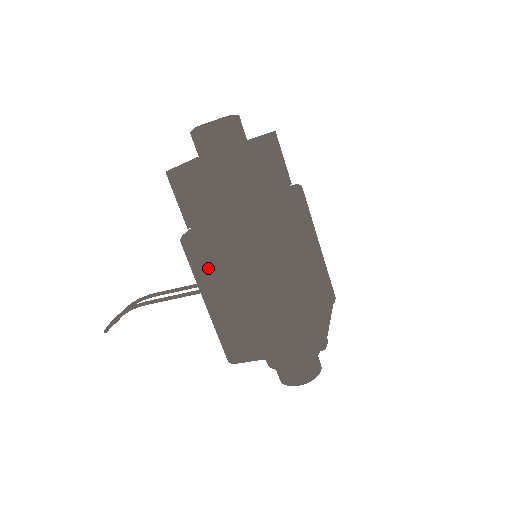
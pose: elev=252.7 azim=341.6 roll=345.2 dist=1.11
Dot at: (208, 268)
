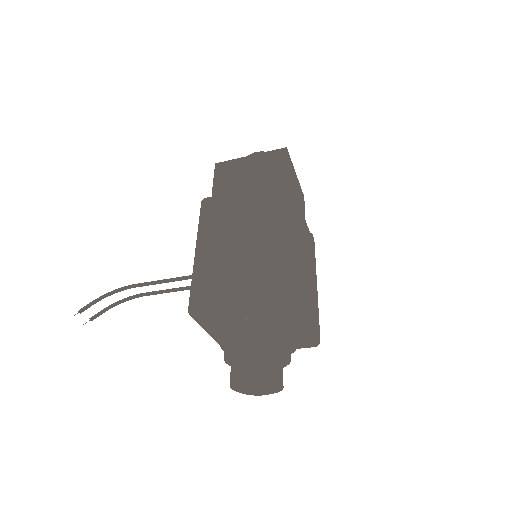
Dot at: (214, 218)
